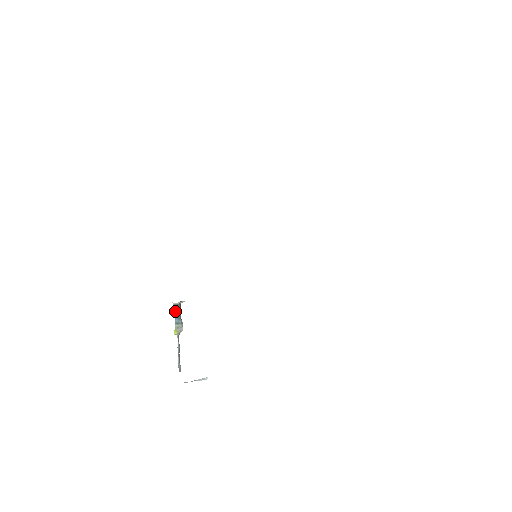
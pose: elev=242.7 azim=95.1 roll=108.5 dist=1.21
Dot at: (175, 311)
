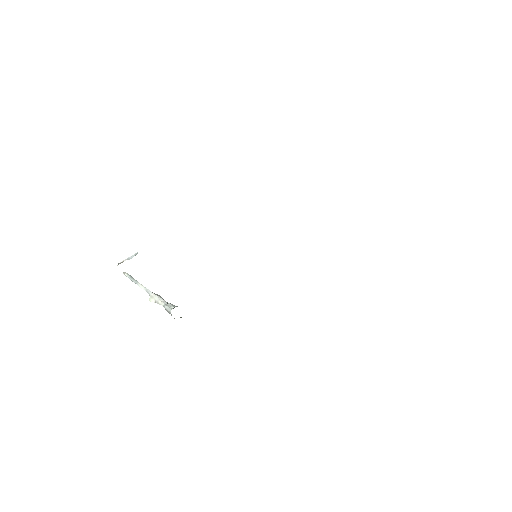
Dot at: (167, 311)
